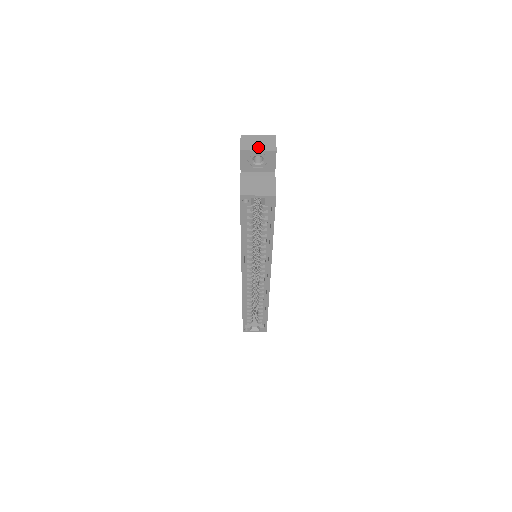
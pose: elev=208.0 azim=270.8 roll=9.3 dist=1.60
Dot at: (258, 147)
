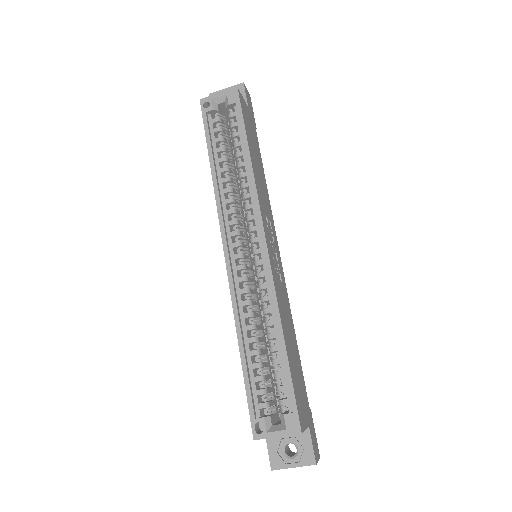
Dot at: occluded
